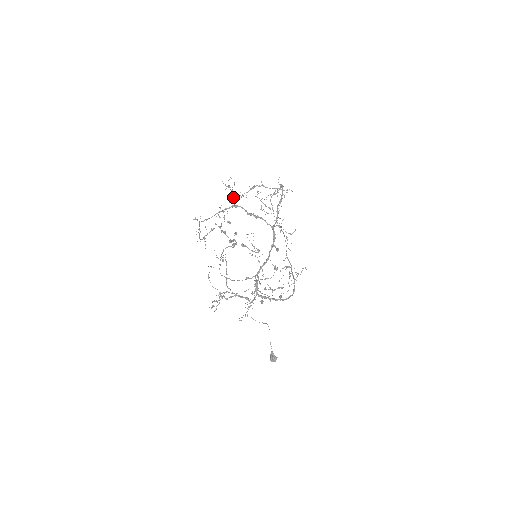
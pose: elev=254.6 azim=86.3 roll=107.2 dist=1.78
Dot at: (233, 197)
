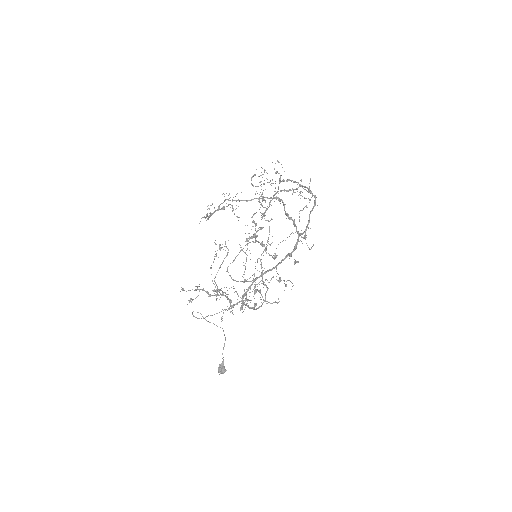
Dot at: occluded
